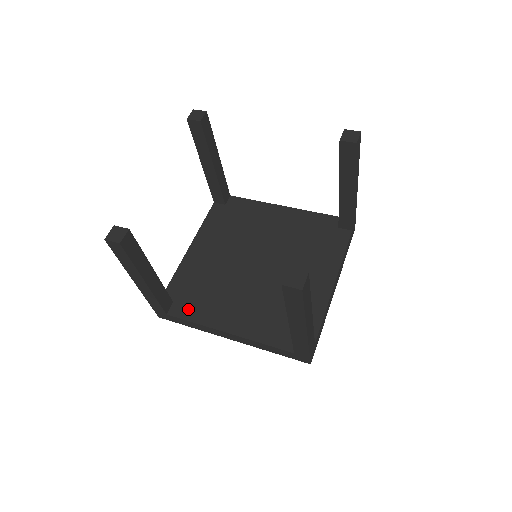
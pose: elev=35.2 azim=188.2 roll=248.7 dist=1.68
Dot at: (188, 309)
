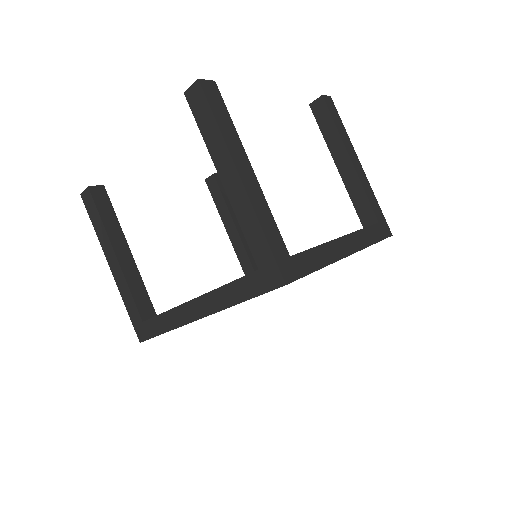
Dot at: occluded
